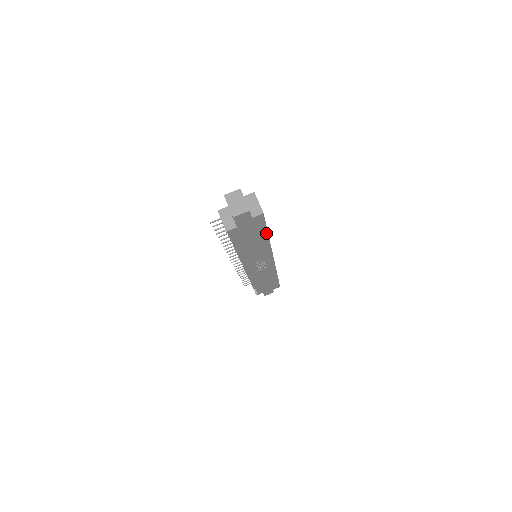
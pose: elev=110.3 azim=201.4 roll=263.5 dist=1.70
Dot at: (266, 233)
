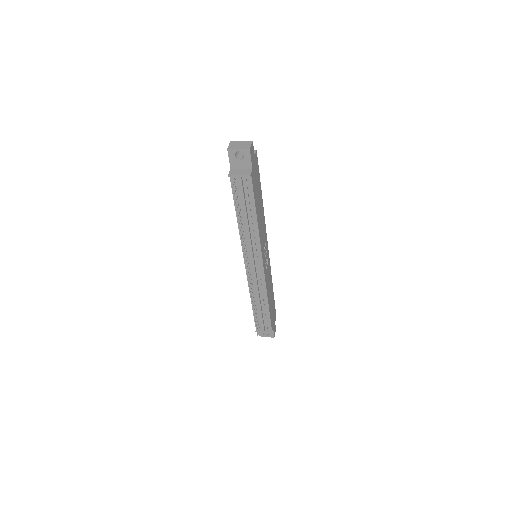
Dot at: (260, 190)
